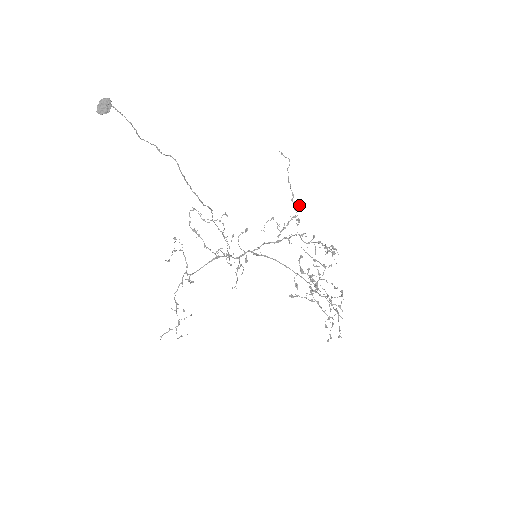
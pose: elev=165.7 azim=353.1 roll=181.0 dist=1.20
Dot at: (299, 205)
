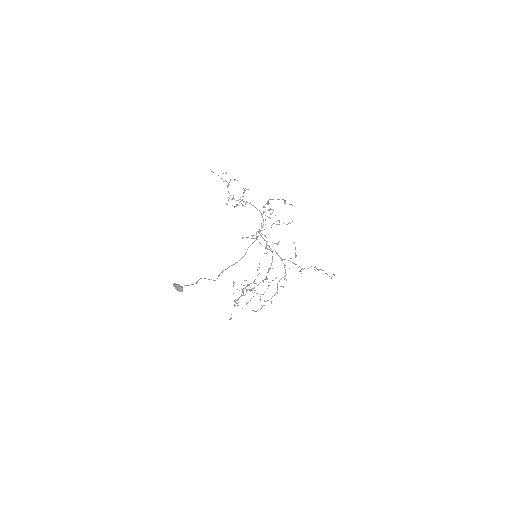
Dot at: (315, 270)
